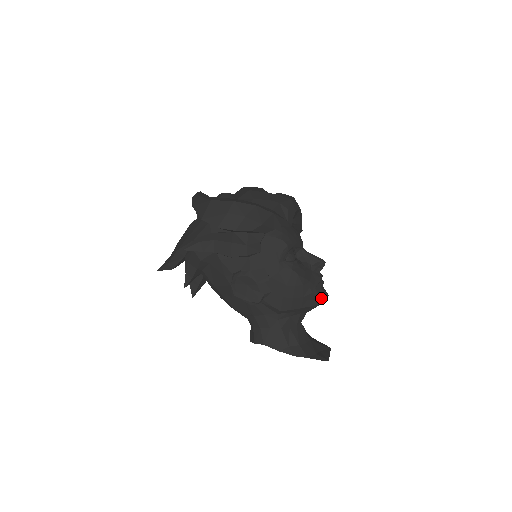
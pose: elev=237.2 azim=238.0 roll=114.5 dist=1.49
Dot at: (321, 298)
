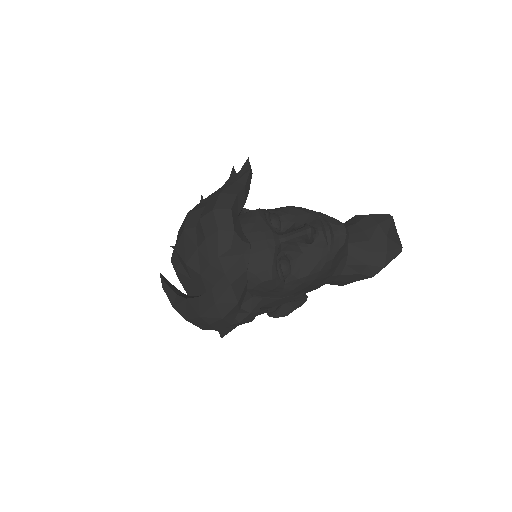
Dot at: (343, 245)
